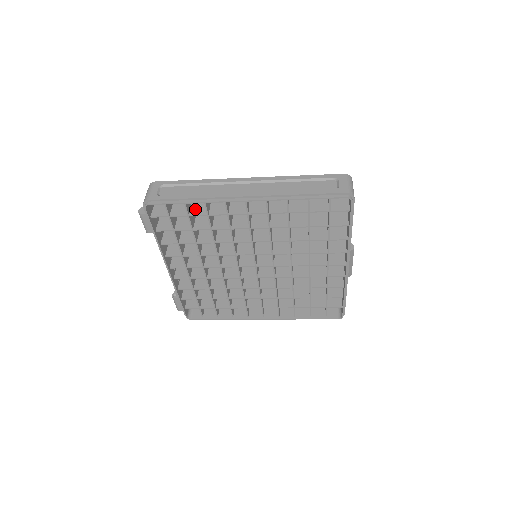
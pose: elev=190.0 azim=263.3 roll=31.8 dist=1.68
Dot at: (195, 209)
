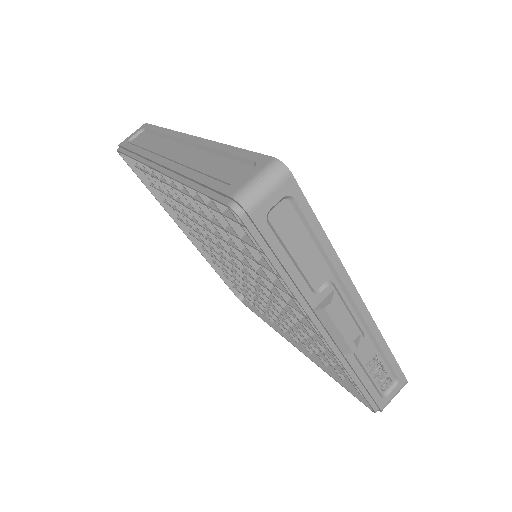
Dot at: occluded
